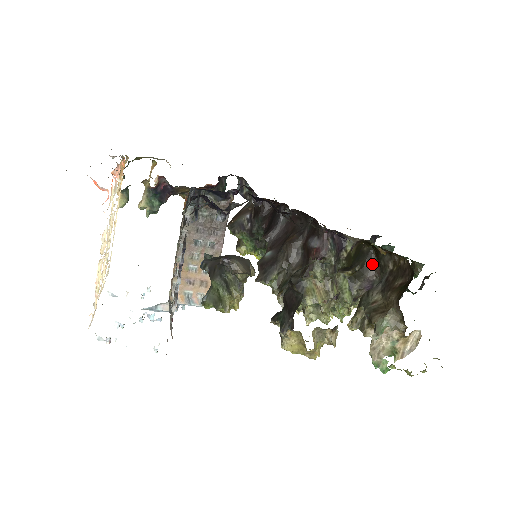
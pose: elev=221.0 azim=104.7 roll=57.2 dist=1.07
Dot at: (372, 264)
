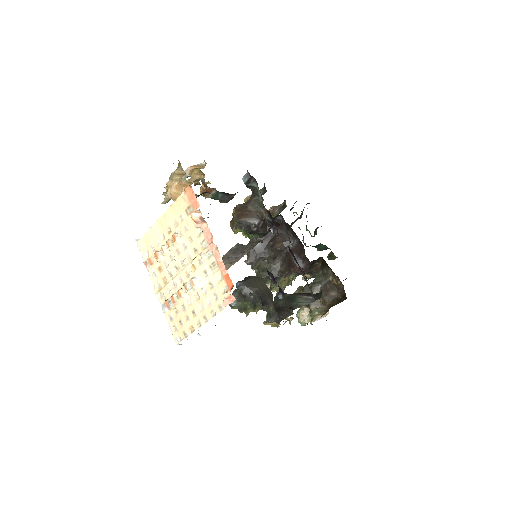
Dot at: (317, 264)
